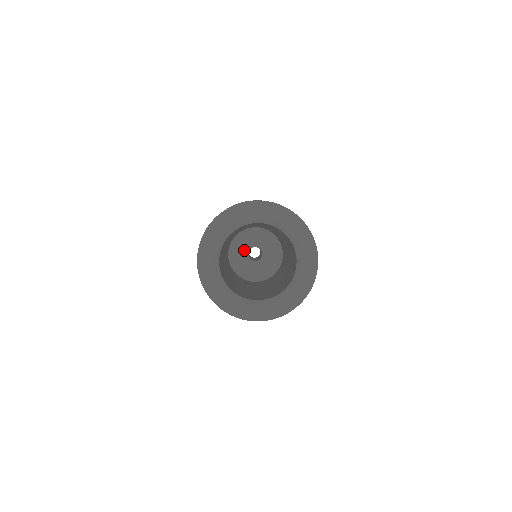
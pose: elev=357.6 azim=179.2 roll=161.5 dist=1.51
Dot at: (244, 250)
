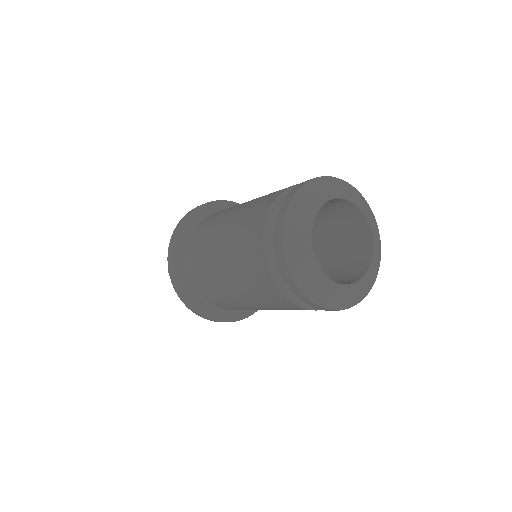
Dot at: occluded
